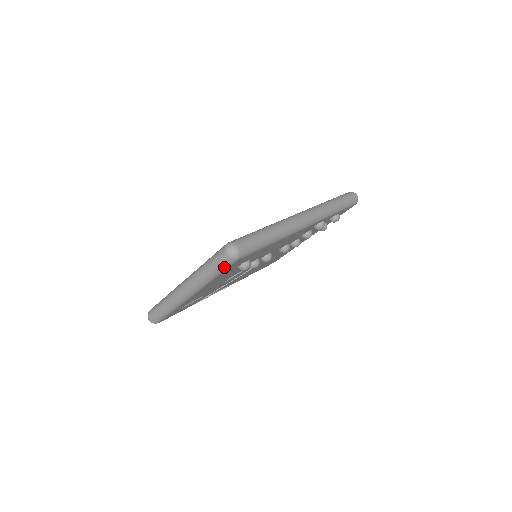
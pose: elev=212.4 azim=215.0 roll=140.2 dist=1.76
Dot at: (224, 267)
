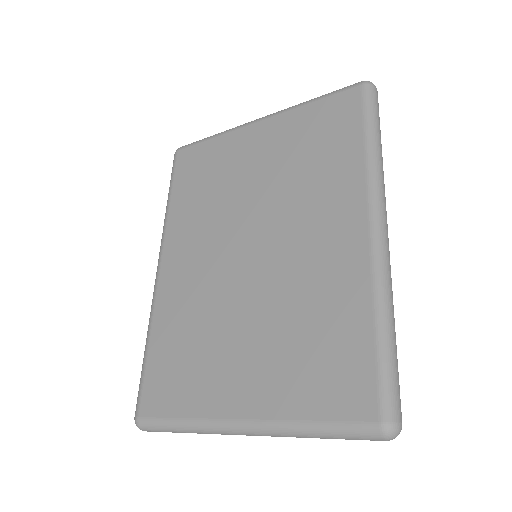
Dot at: occluded
